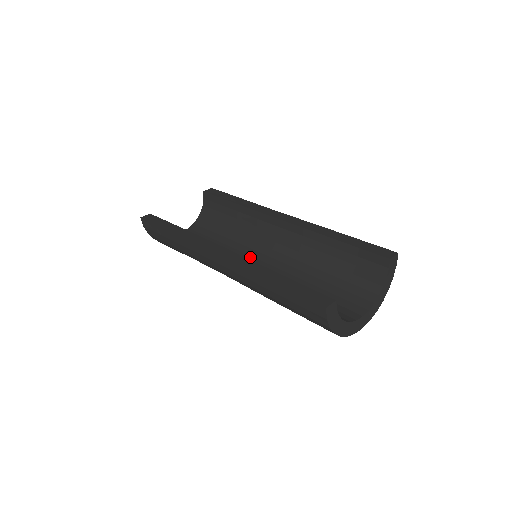
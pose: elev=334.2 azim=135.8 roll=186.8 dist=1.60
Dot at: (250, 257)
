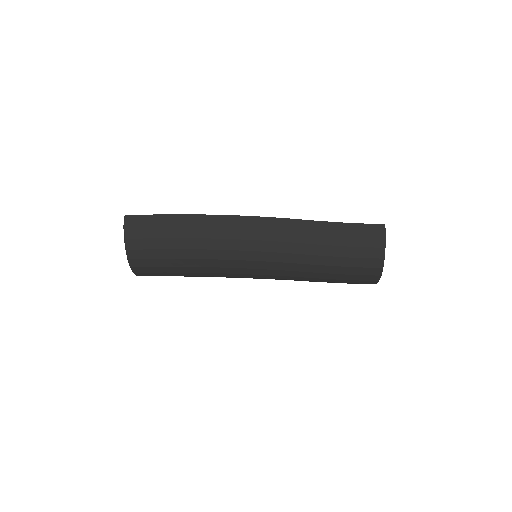
Dot at: occluded
